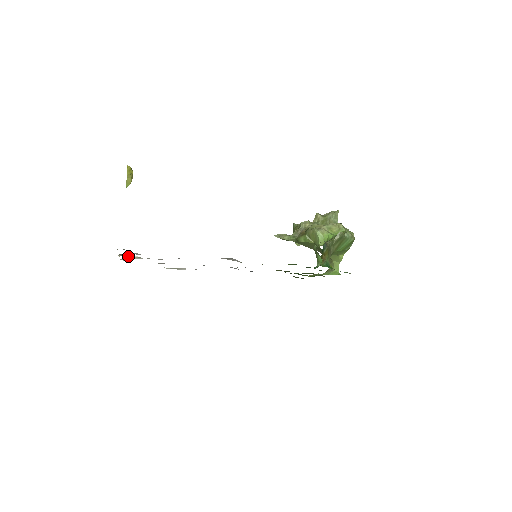
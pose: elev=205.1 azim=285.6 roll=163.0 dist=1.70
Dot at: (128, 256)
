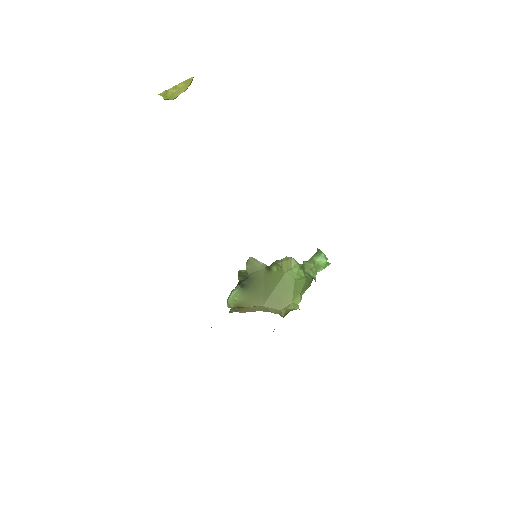
Dot at: occluded
